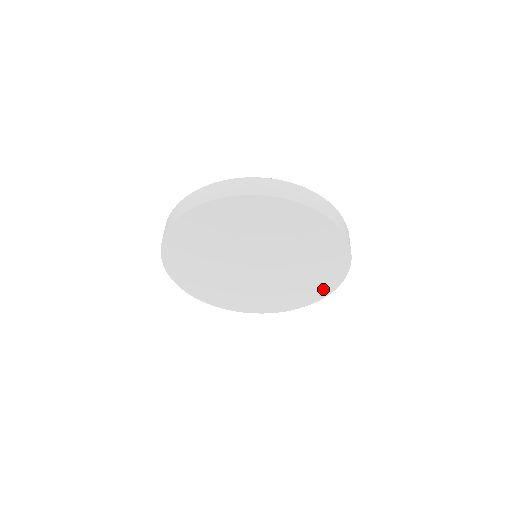
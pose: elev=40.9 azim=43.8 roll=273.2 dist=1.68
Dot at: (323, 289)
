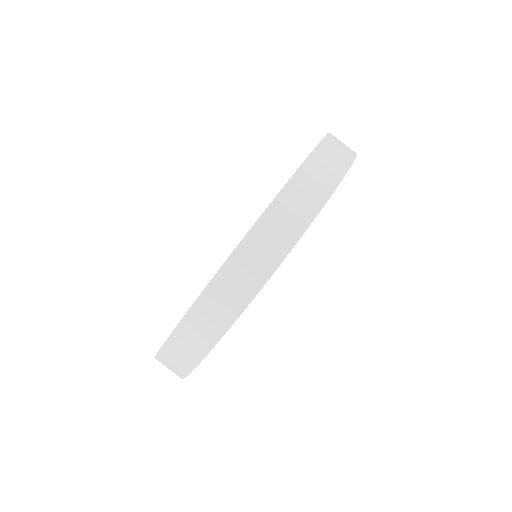
Dot at: occluded
